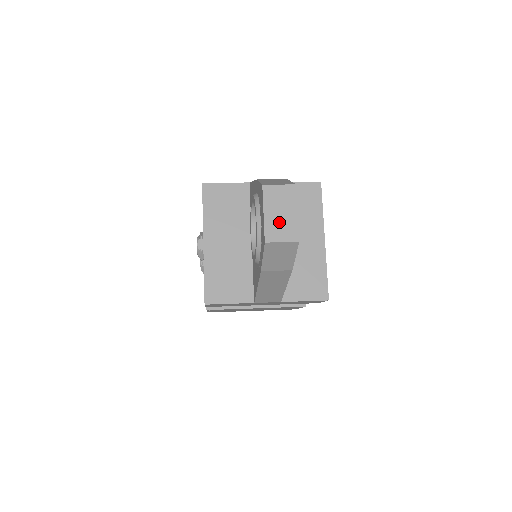
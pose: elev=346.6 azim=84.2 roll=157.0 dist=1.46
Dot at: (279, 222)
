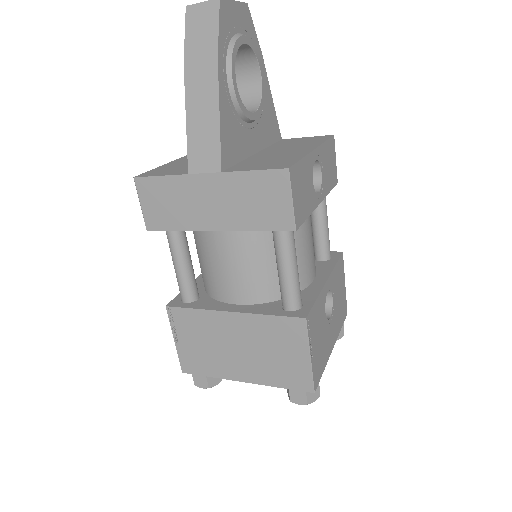
Dot at: occluded
